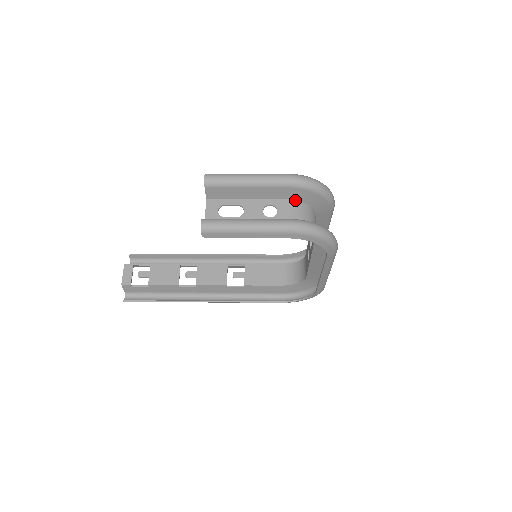
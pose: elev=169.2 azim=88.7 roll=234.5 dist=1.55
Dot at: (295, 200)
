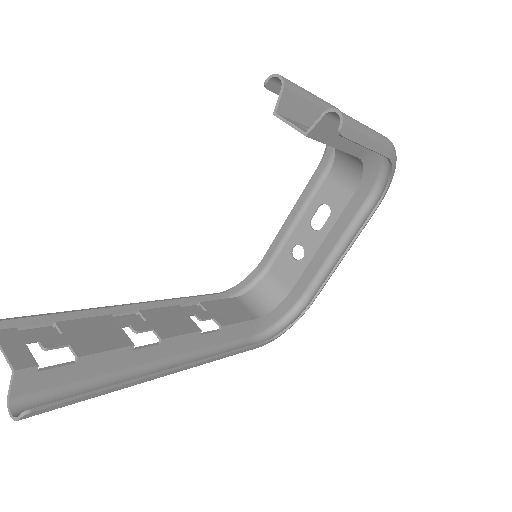
Dot at: occluded
